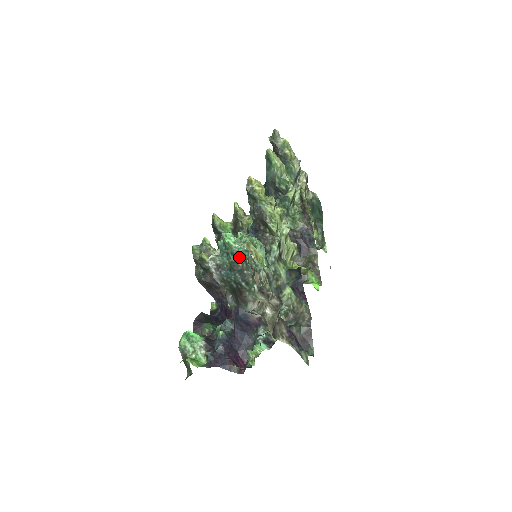
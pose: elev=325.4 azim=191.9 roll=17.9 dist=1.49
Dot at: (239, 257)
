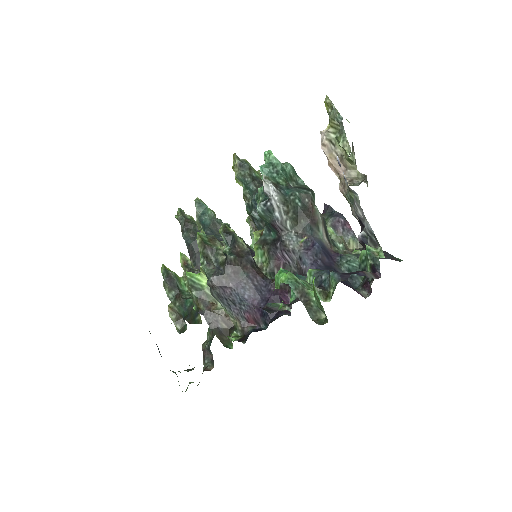
Dot at: (289, 175)
